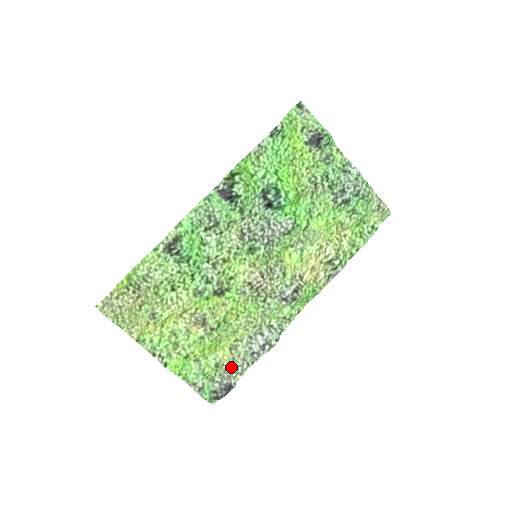
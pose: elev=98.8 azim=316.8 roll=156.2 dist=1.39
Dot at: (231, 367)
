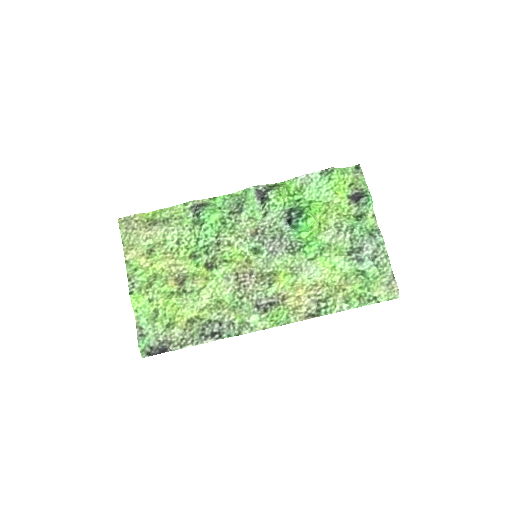
Dot at: (178, 335)
